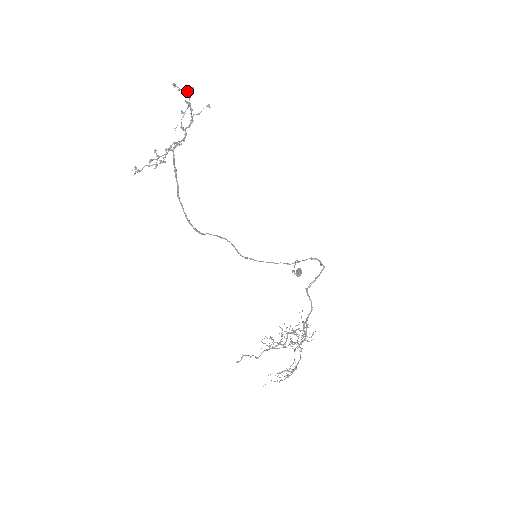
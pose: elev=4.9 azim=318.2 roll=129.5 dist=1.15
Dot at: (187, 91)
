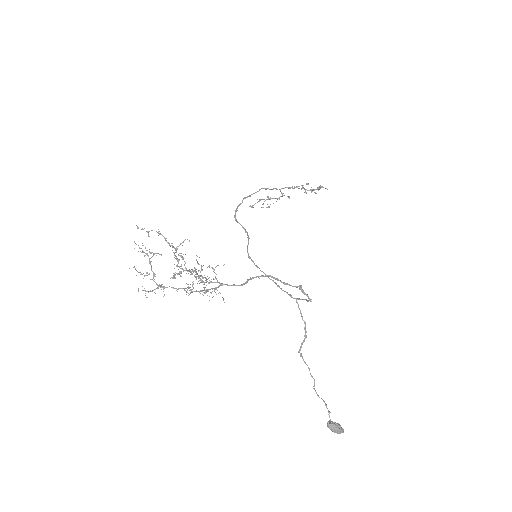
Dot at: (319, 186)
